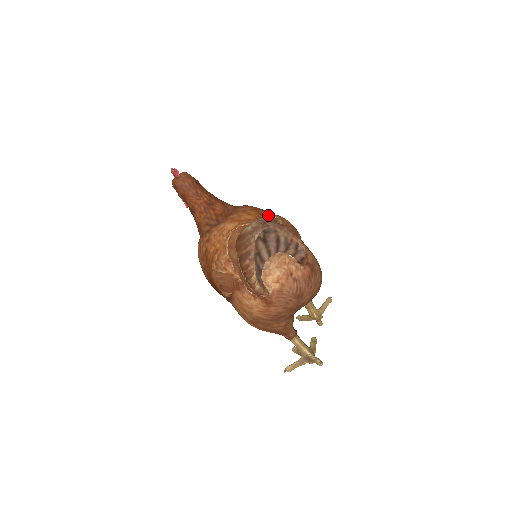
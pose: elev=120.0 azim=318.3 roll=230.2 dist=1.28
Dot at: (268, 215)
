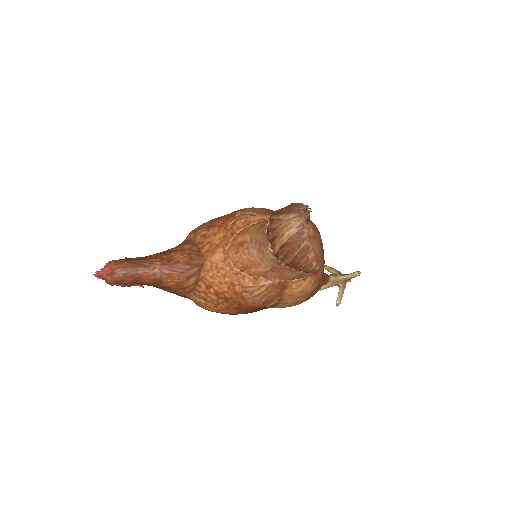
Dot at: (232, 219)
